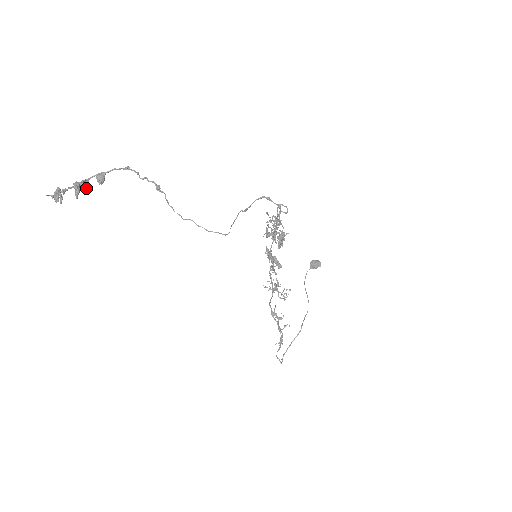
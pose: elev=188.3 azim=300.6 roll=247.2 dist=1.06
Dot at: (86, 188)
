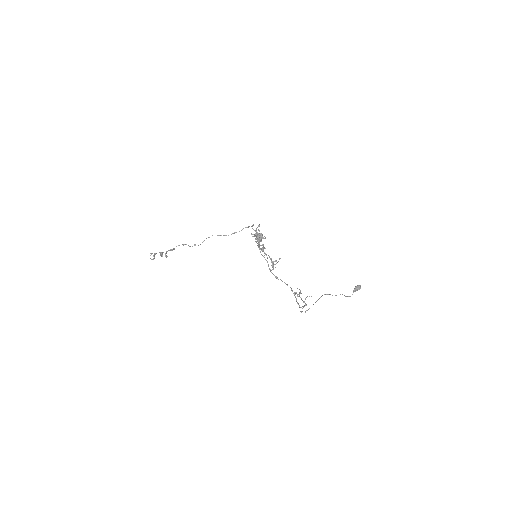
Dot at: (165, 253)
